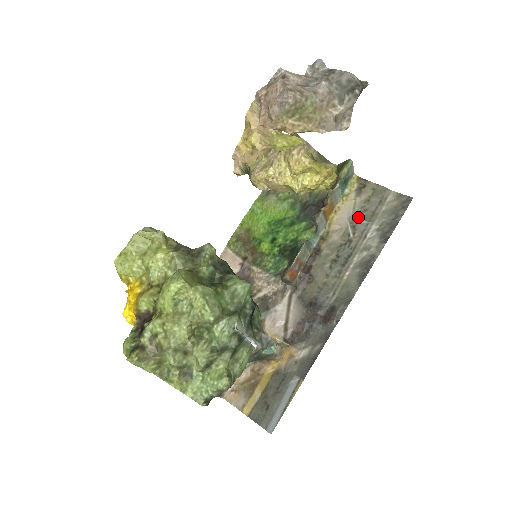
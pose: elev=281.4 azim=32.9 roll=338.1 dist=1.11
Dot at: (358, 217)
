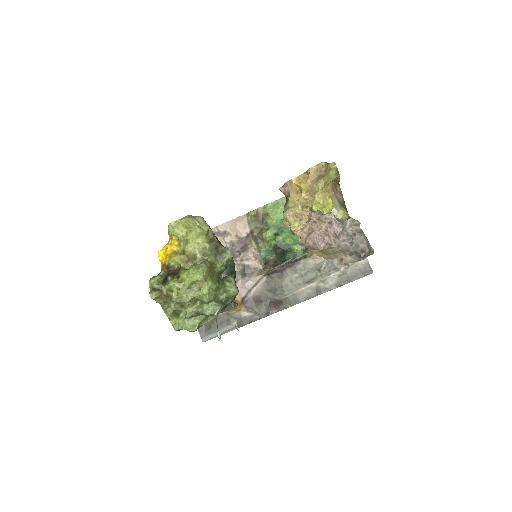
Dot at: occluded
